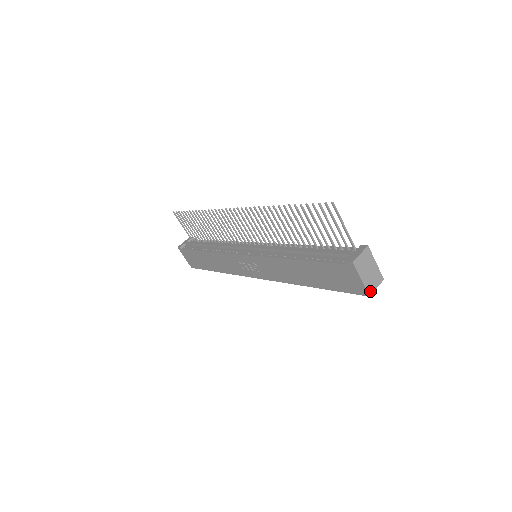
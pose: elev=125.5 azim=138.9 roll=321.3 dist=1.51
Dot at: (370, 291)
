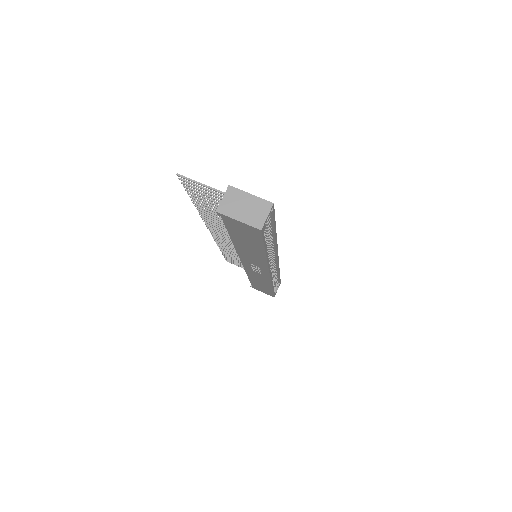
Dot at: (259, 225)
